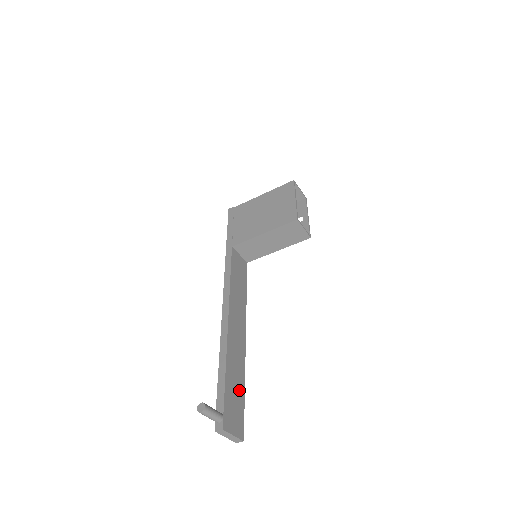
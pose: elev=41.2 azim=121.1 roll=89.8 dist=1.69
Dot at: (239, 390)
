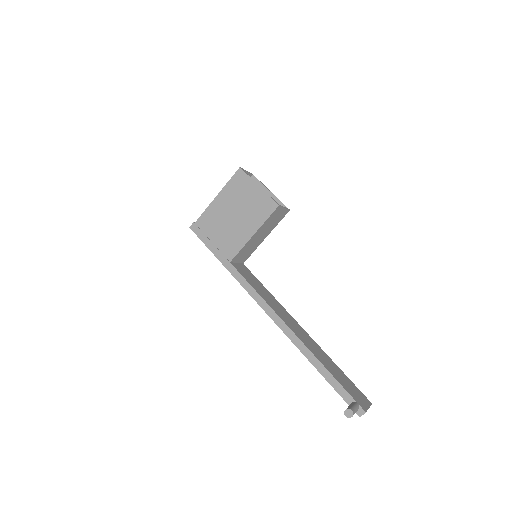
Dot at: (339, 372)
